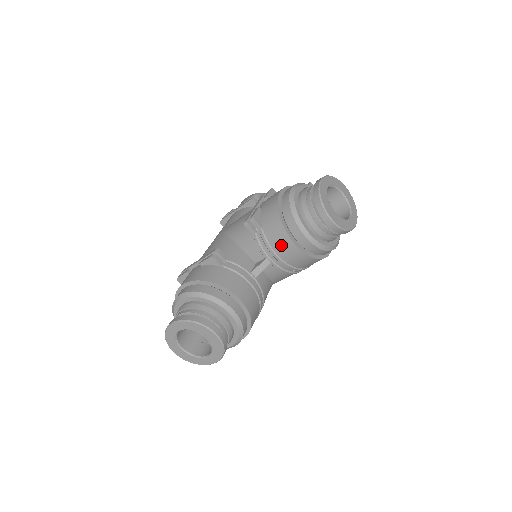
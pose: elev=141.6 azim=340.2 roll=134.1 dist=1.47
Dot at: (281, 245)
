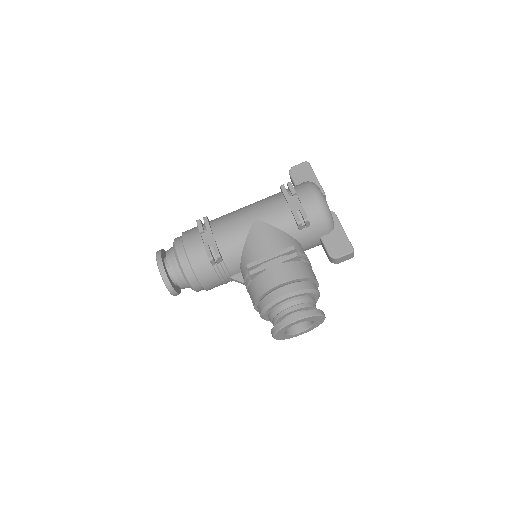
Dot at: (251, 298)
